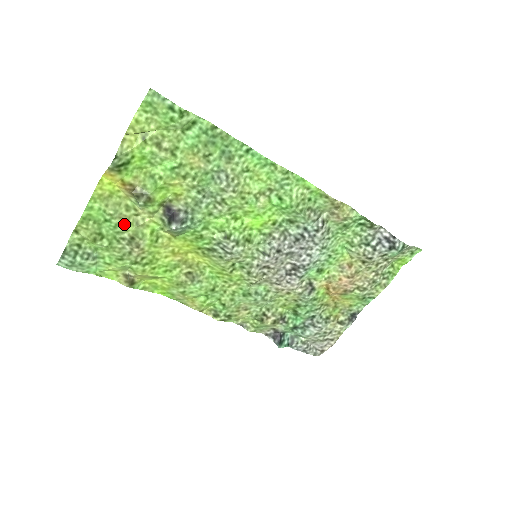
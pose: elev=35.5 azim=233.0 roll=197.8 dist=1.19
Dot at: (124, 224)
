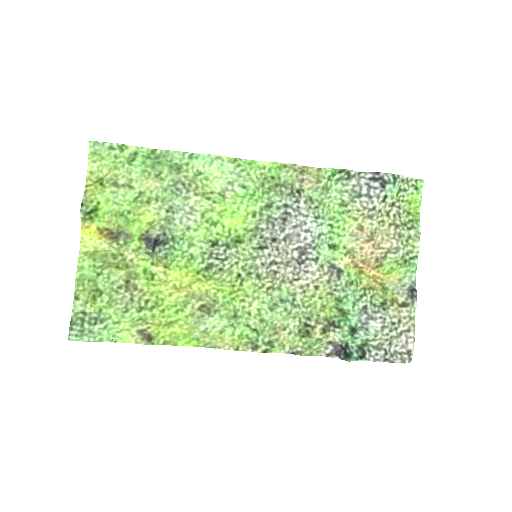
Dot at: (115, 271)
